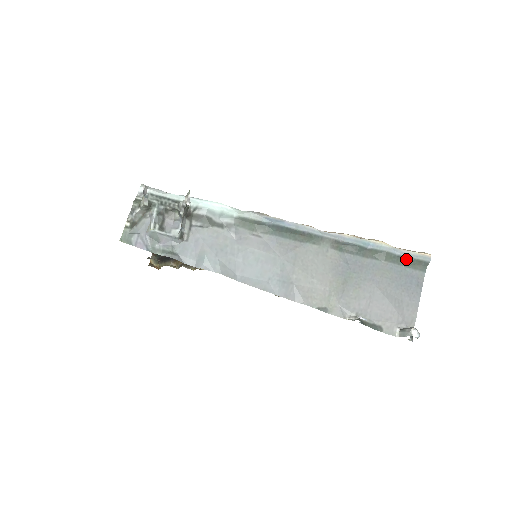
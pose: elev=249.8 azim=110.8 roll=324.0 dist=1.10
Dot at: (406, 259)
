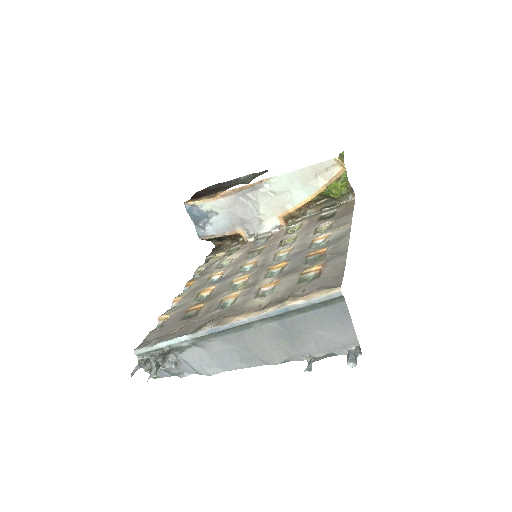
Dot at: (322, 303)
